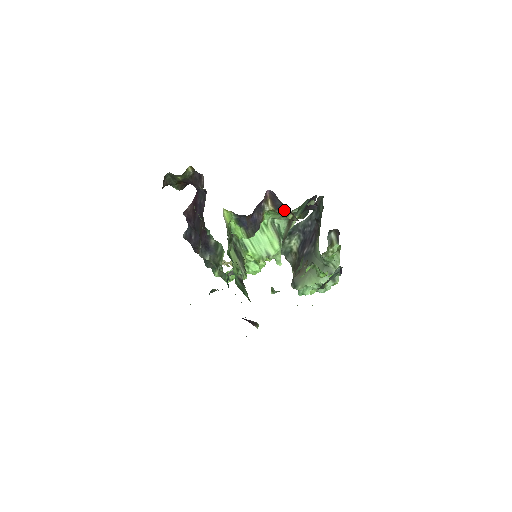
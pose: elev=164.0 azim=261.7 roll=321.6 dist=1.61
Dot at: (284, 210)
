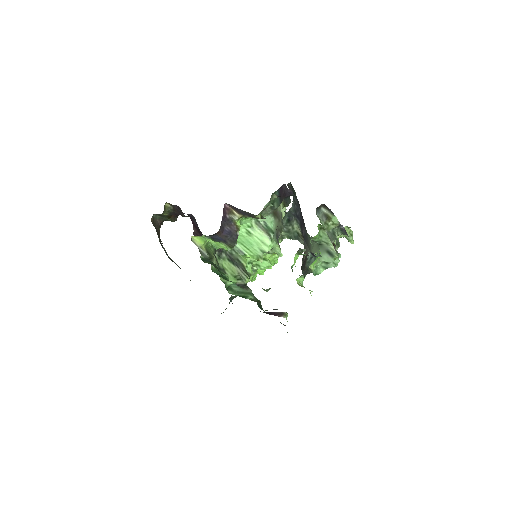
Dot at: (250, 214)
